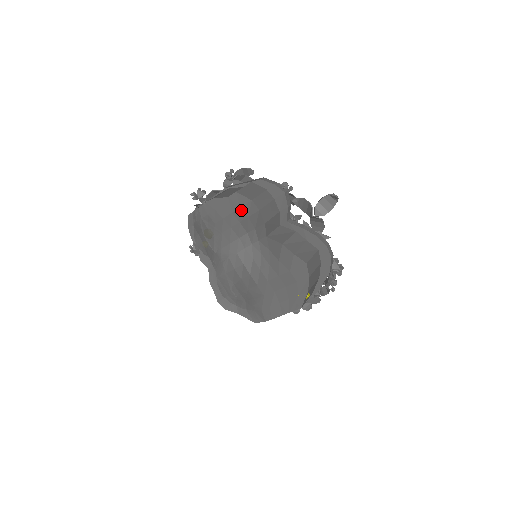
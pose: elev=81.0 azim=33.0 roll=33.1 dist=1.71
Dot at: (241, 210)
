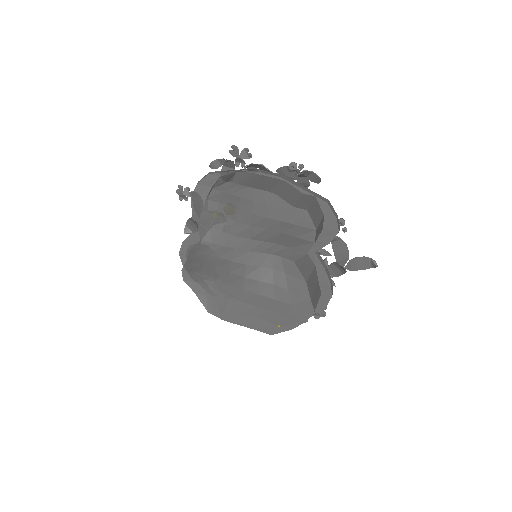
Dot at: (295, 227)
